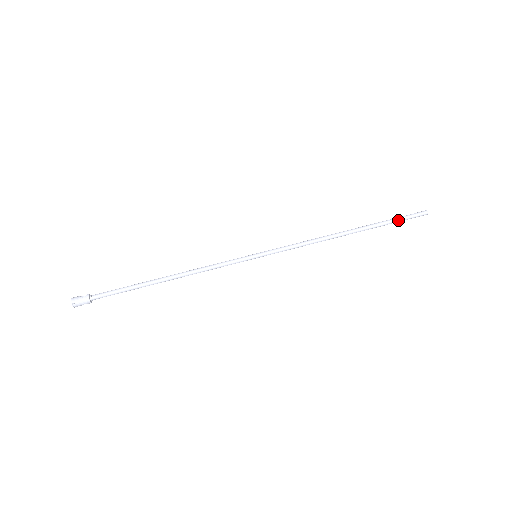
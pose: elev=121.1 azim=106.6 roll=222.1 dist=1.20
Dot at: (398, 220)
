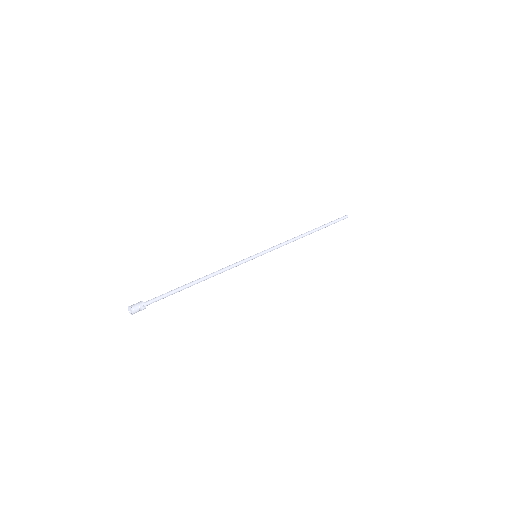
Dot at: (333, 221)
